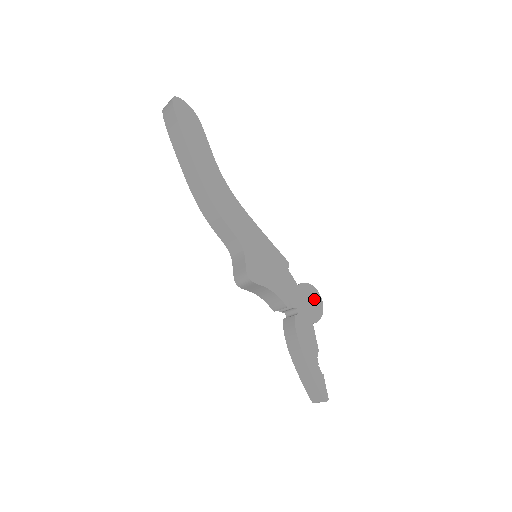
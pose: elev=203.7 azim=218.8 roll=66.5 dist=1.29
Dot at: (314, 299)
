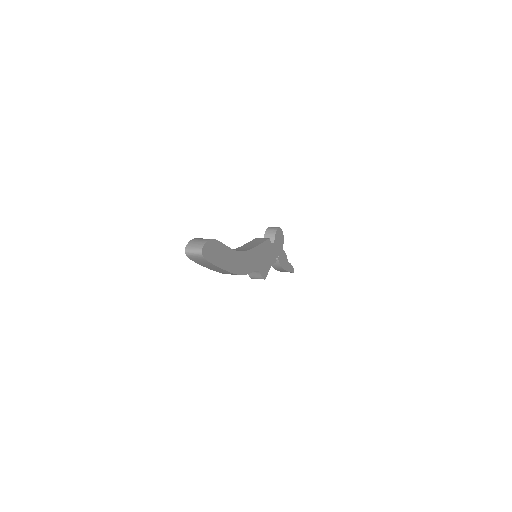
Dot at: (280, 235)
